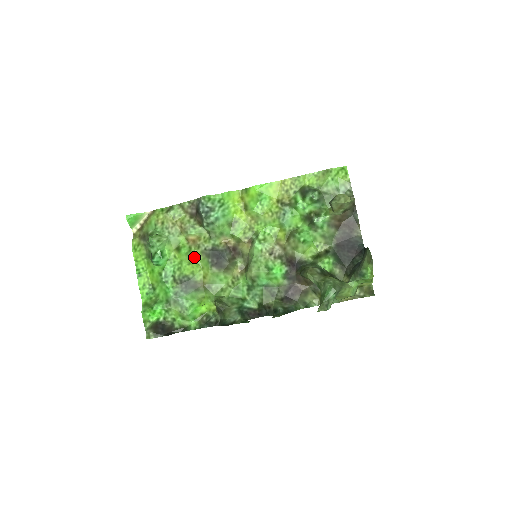
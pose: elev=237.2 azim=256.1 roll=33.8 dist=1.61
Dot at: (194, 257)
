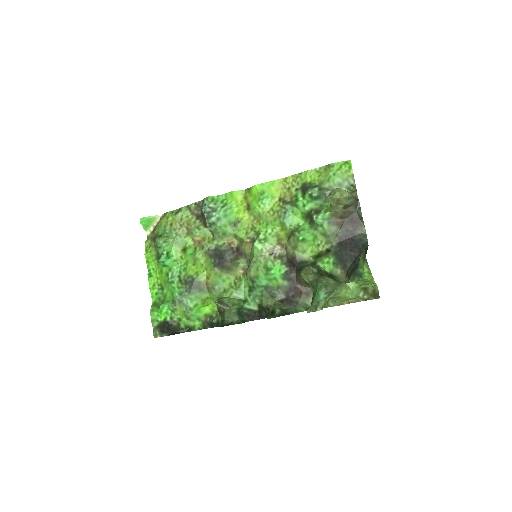
Dot at: (198, 258)
